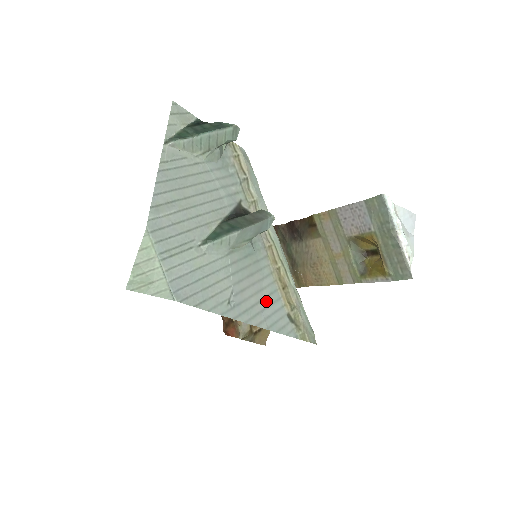
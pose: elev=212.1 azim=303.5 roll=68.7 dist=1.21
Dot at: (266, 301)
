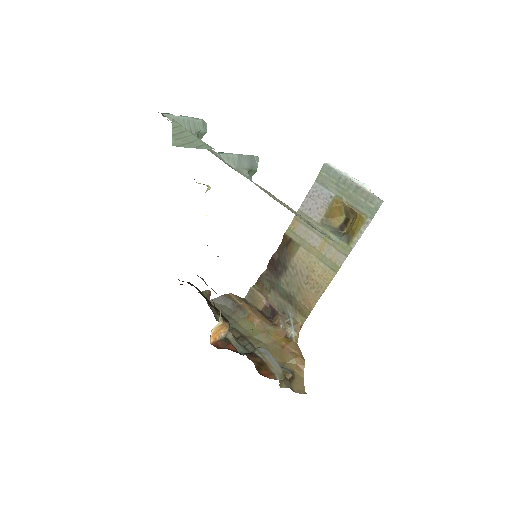
Dot at: occluded
